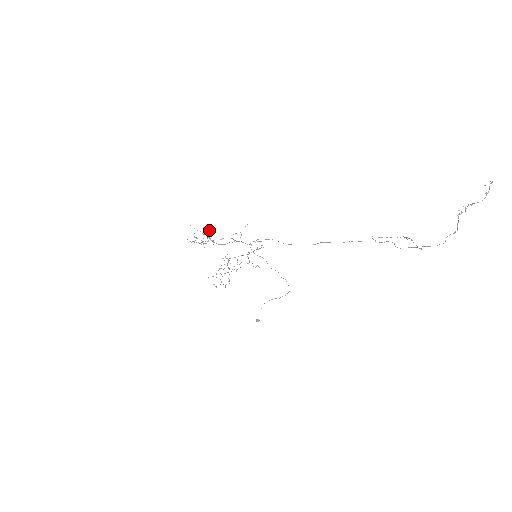
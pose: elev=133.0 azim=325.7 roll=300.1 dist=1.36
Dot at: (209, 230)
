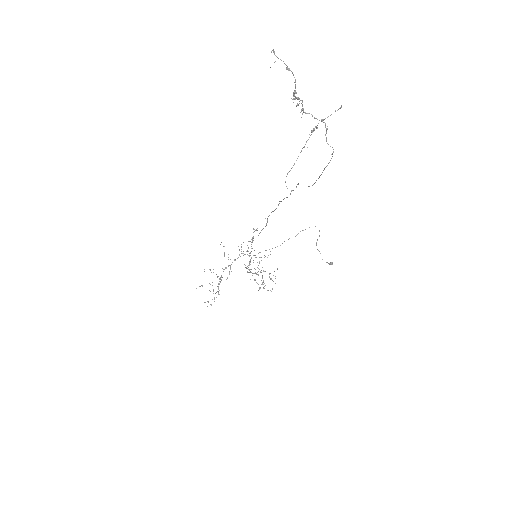
Dot at: occluded
